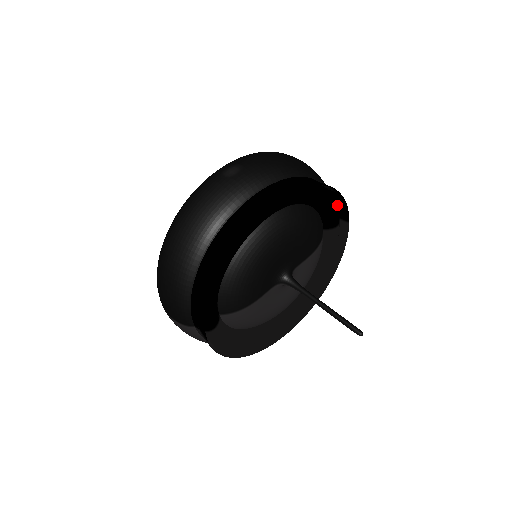
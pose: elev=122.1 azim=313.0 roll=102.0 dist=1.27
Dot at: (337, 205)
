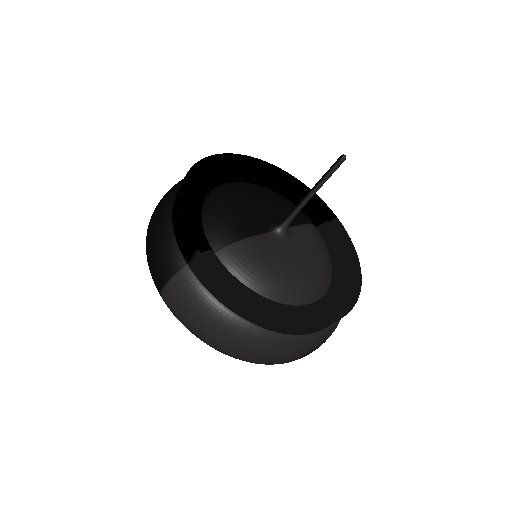
Dot at: occluded
